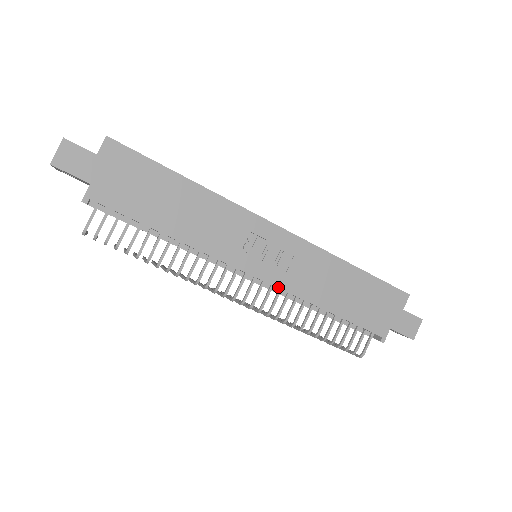
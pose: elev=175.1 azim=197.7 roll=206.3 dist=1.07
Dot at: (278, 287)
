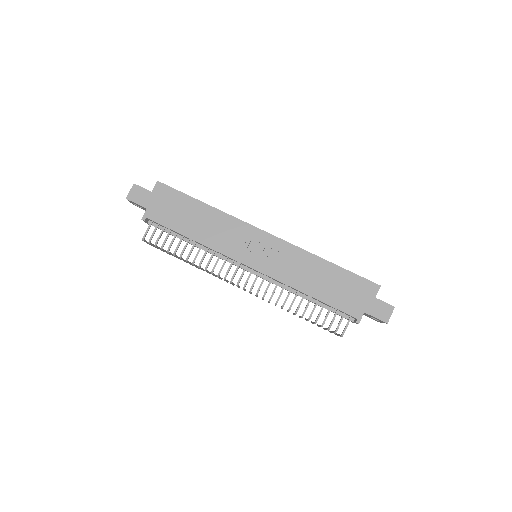
Dot at: (268, 275)
